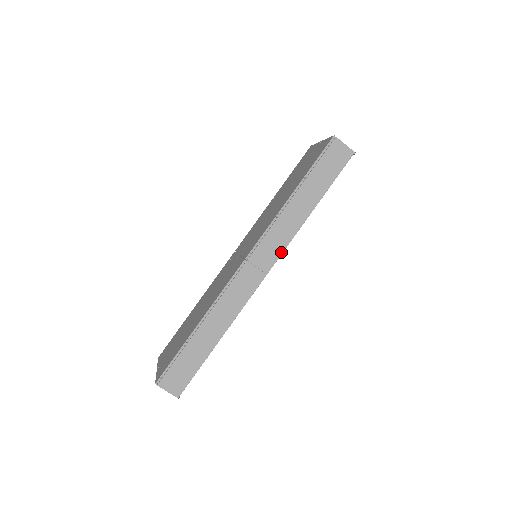
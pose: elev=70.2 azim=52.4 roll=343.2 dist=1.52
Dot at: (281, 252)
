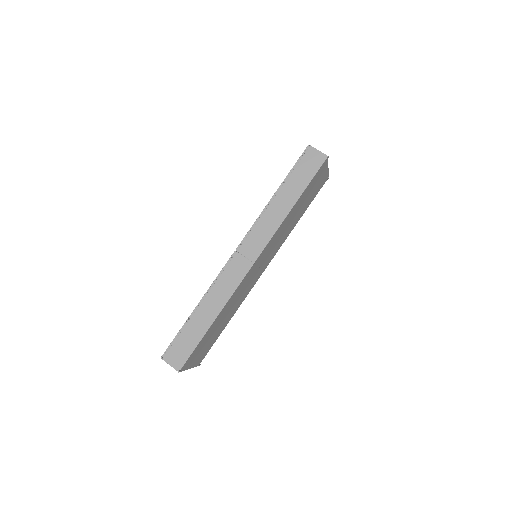
Dot at: (266, 243)
